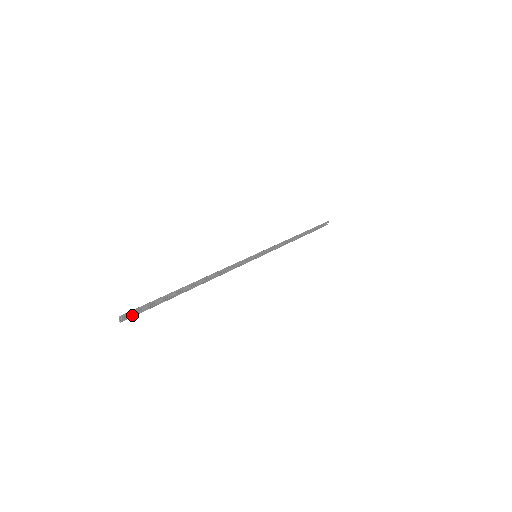
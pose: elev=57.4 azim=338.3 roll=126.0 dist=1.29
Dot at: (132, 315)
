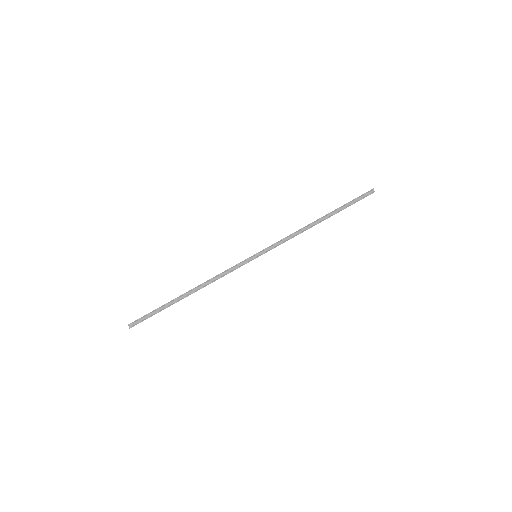
Dot at: (137, 323)
